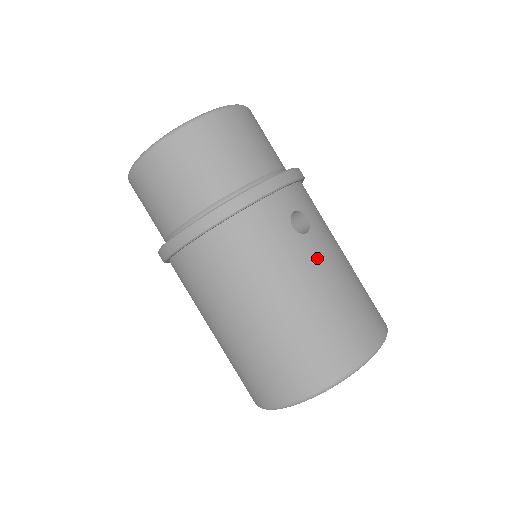
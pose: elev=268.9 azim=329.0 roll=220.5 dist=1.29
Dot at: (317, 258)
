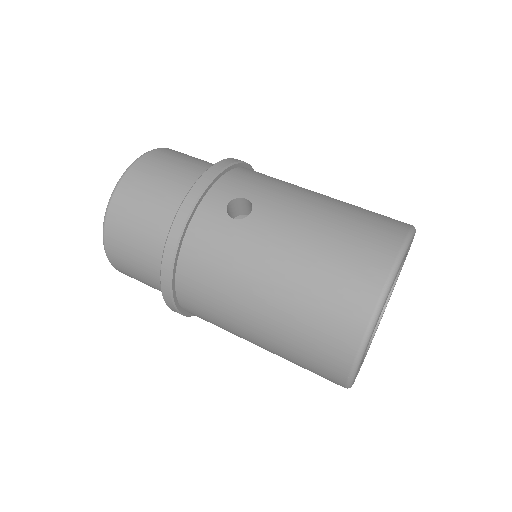
Dot at: (273, 227)
